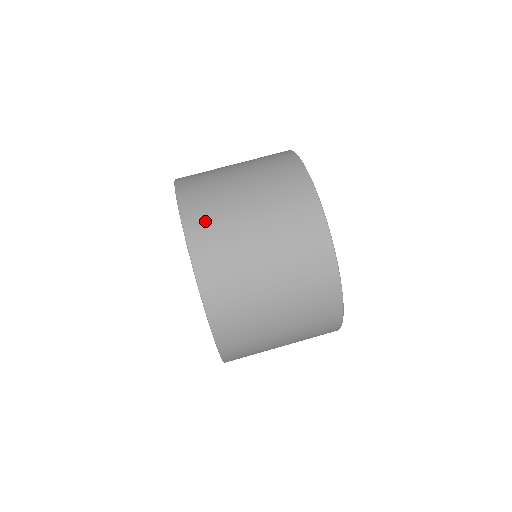
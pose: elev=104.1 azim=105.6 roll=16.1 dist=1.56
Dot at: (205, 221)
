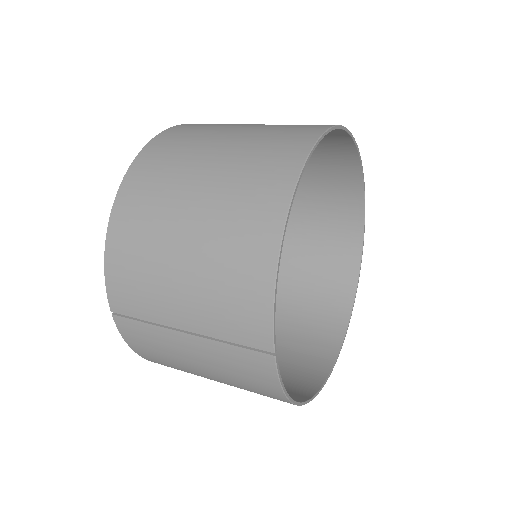
Dot at: occluded
